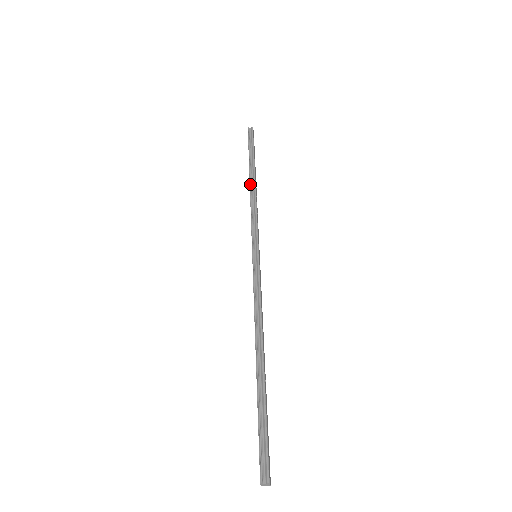
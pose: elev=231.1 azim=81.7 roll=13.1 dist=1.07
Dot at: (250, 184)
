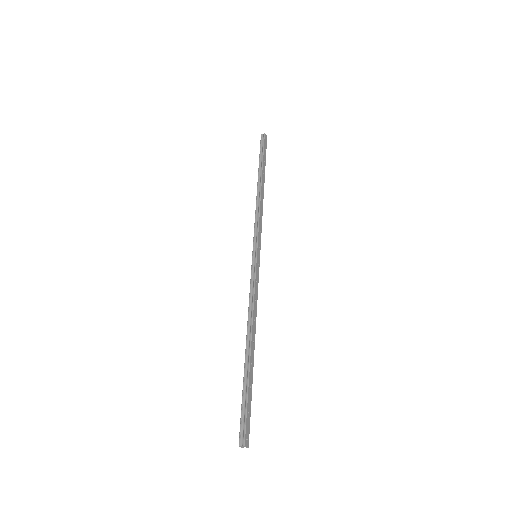
Dot at: (257, 190)
